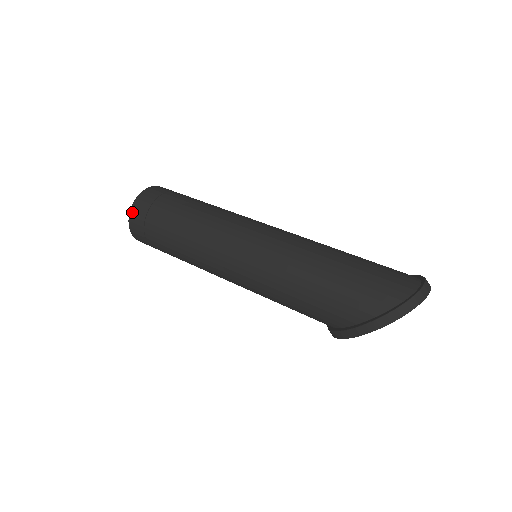
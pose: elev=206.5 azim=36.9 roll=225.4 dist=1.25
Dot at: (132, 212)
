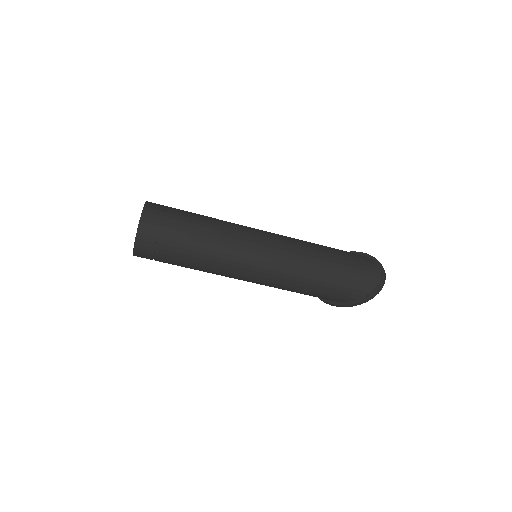
Dot at: (137, 245)
